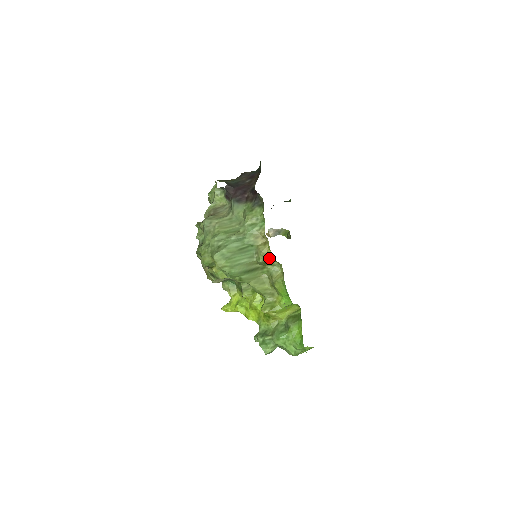
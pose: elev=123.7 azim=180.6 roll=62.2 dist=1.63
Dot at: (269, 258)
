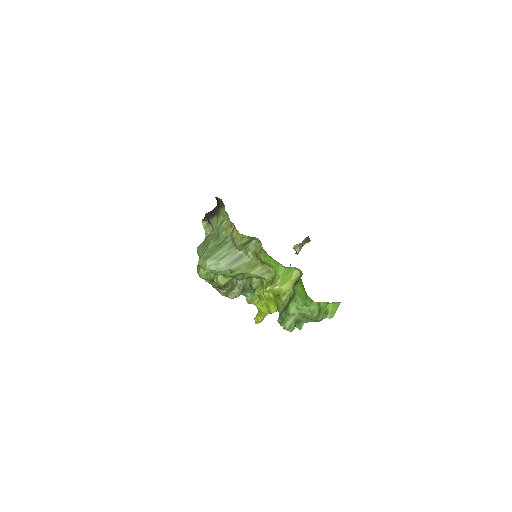
Dot at: (241, 238)
